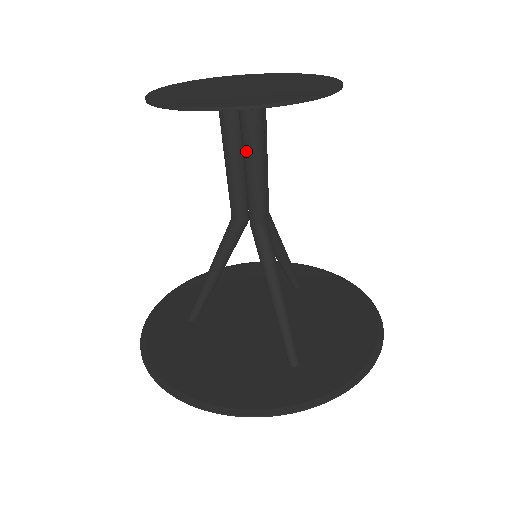
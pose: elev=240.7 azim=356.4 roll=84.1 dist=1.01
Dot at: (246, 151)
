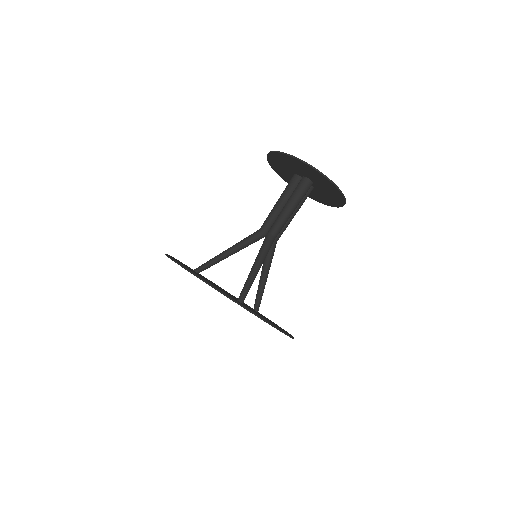
Dot at: (290, 199)
